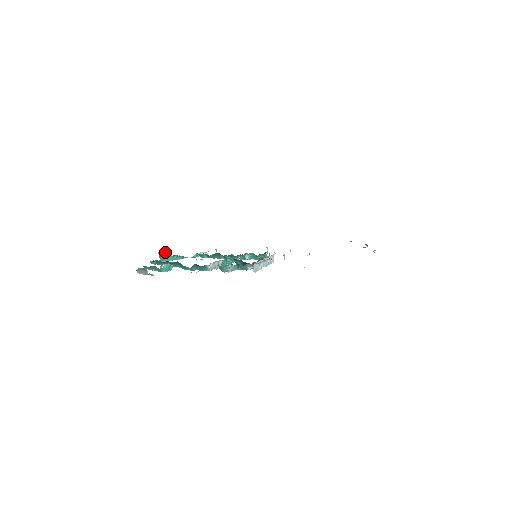
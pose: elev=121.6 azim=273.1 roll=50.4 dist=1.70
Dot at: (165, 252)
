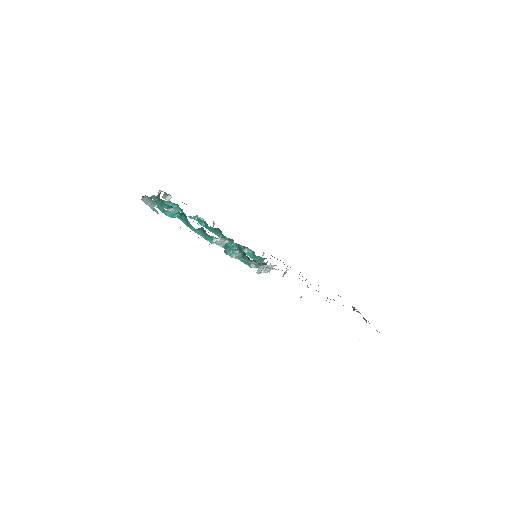
Dot at: (165, 194)
